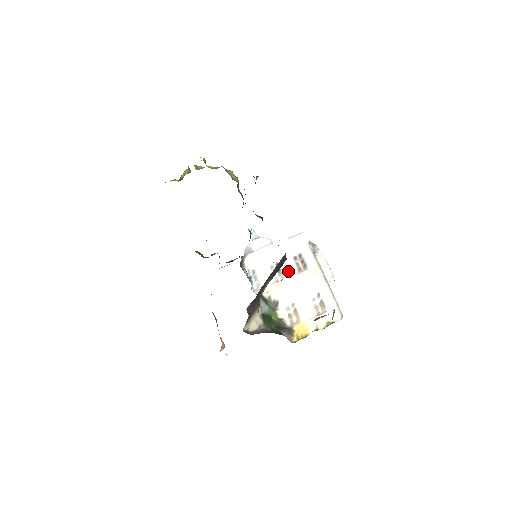
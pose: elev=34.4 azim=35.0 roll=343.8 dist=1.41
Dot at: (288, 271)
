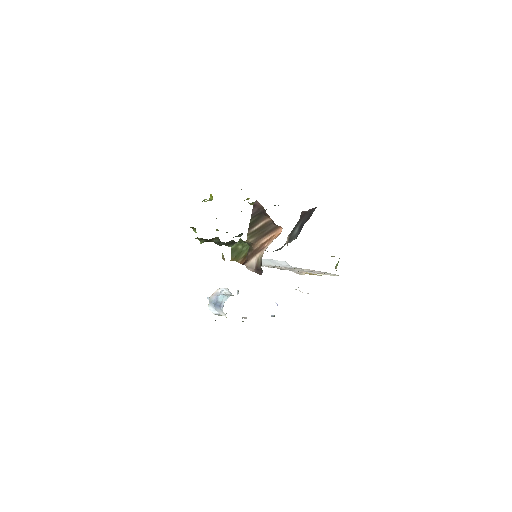
Dot at: occluded
